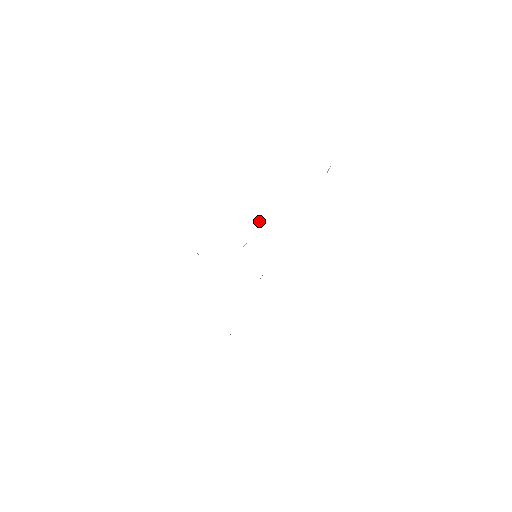
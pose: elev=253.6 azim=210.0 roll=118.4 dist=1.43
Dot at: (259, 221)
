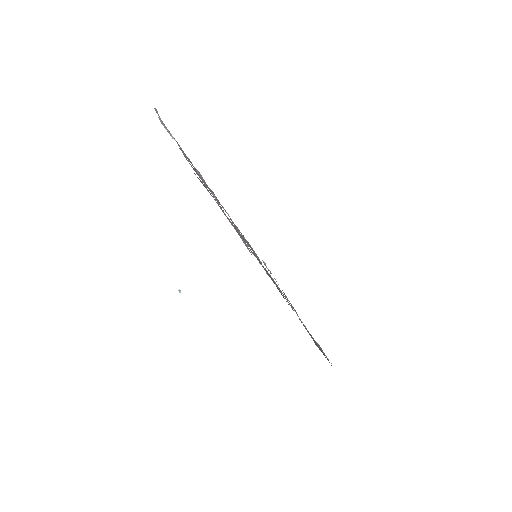
Dot at: occluded
